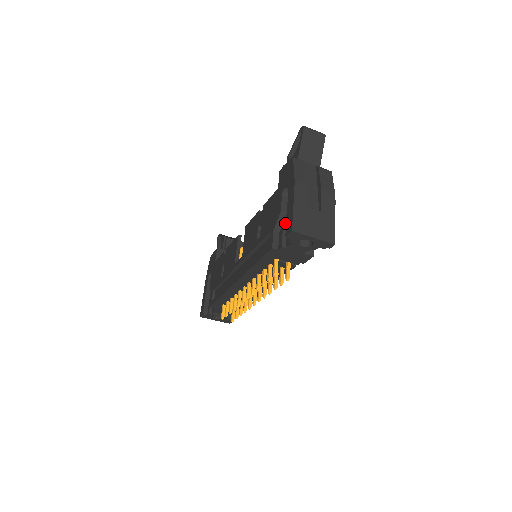
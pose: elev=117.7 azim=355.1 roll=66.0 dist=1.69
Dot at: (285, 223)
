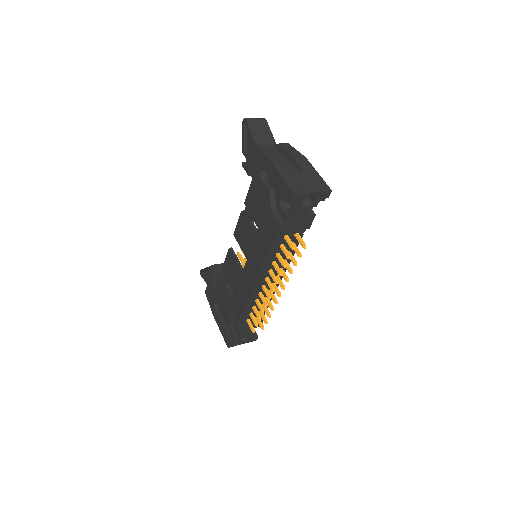
Dot at: (278, 198)
